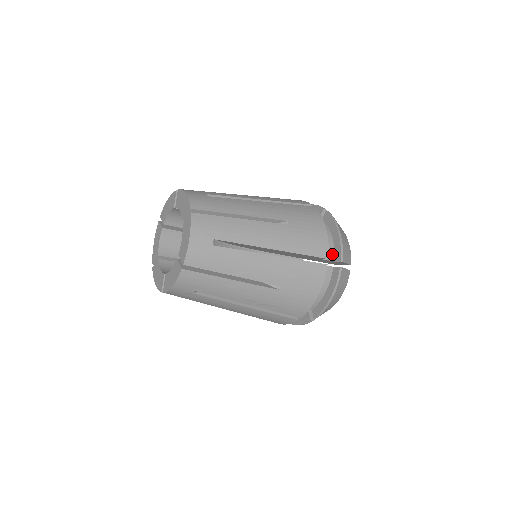
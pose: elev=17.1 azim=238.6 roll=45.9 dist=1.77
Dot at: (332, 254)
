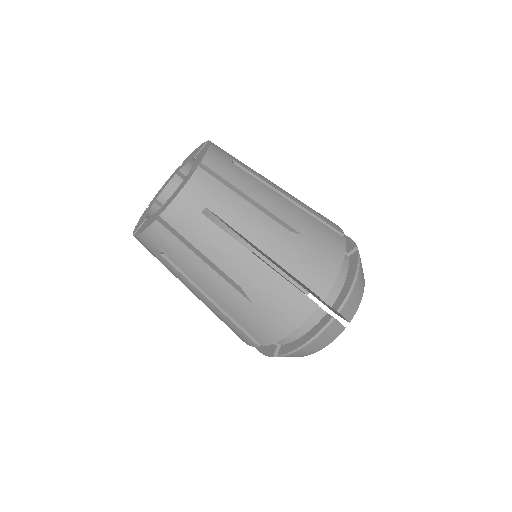
Dot at: (333, 298)
